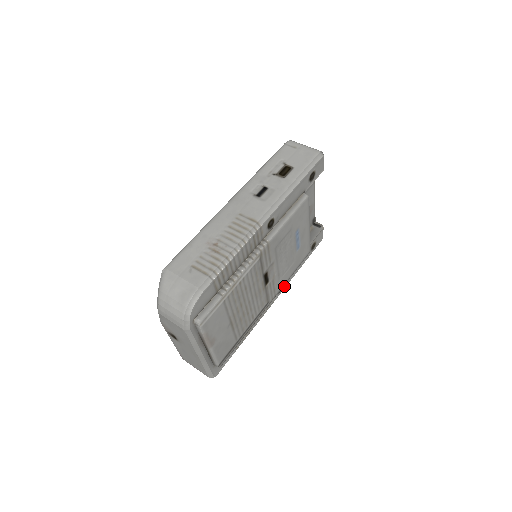
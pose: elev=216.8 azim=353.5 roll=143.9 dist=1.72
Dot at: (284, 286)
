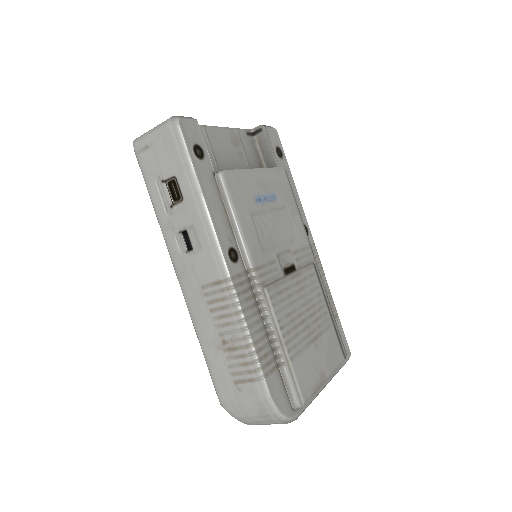
Dot at: (304, 220)
